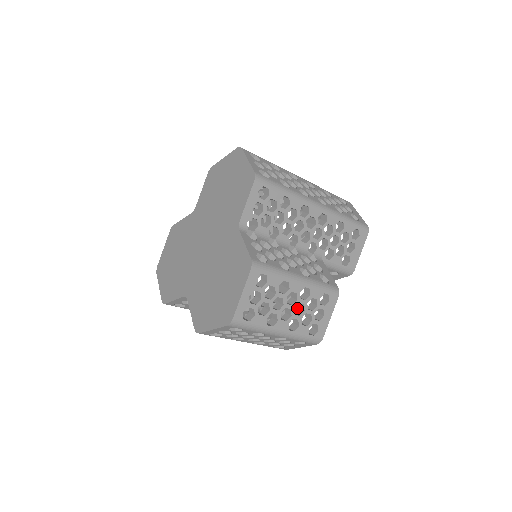
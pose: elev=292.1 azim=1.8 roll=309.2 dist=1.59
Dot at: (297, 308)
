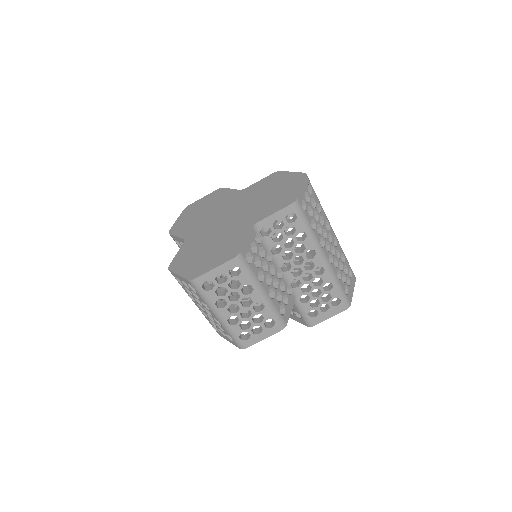
Dot at: occluded
